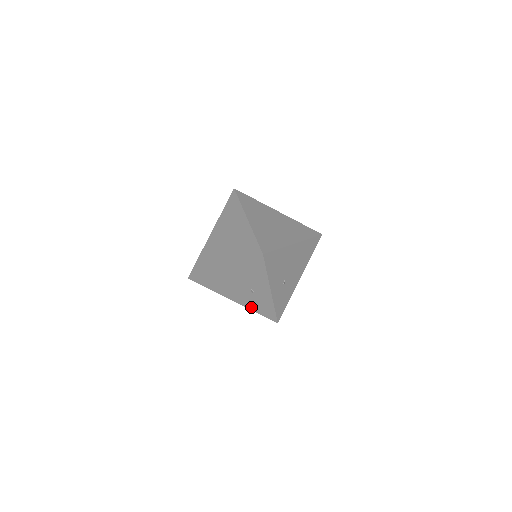
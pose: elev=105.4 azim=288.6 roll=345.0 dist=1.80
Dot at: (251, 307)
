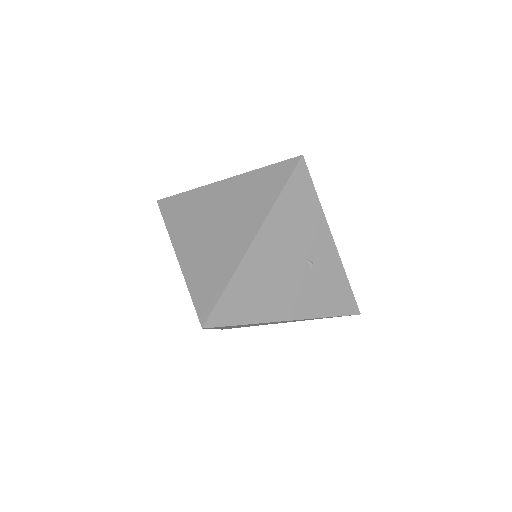
Dot at: (318, 310)
